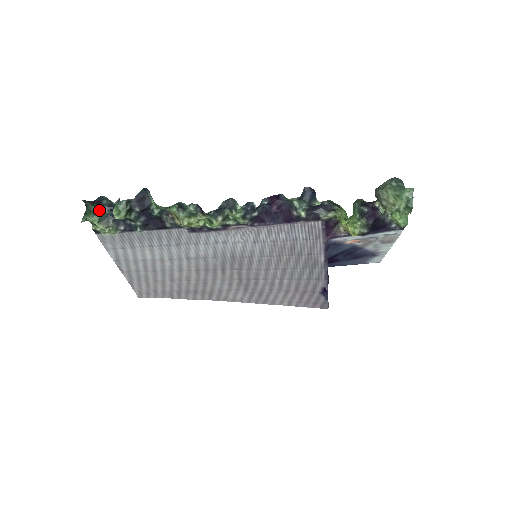
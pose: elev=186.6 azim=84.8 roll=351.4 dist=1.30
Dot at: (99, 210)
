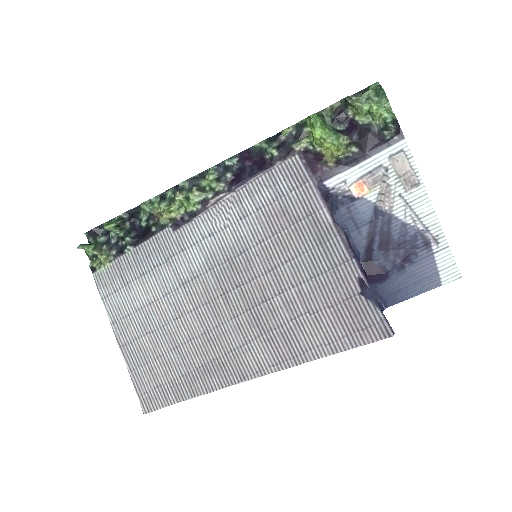
Dot at: (98, 243)
